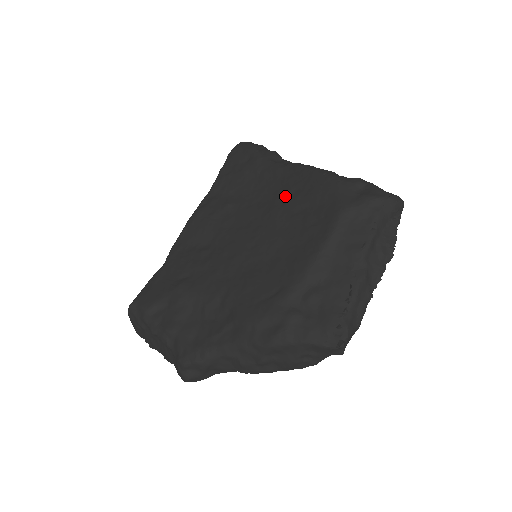
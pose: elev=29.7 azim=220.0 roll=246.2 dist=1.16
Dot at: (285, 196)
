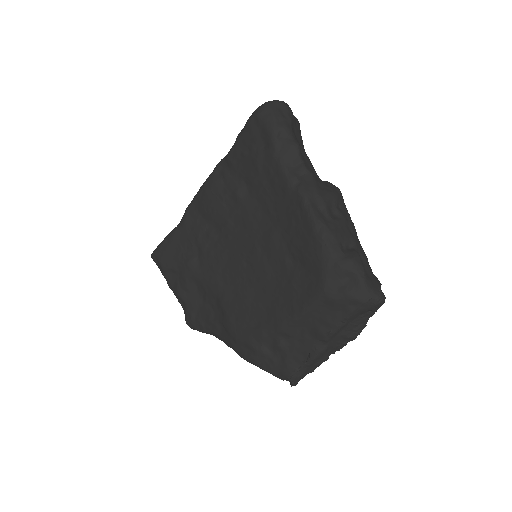
Dot at: (285, 230)
